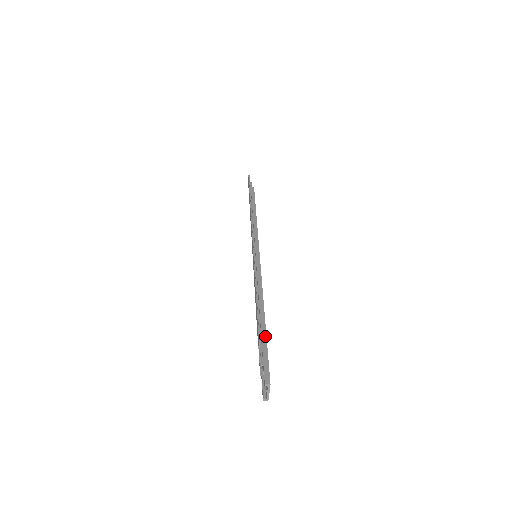
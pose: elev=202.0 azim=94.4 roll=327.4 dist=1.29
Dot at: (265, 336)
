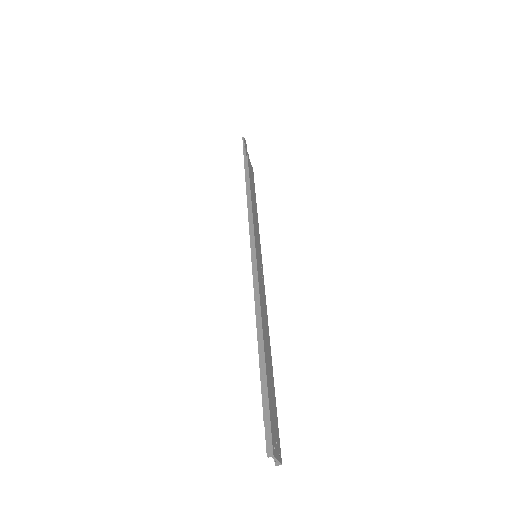
Dot at: (265, 382)
